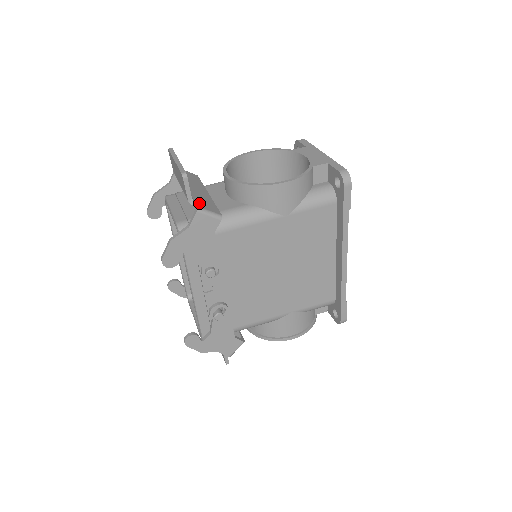
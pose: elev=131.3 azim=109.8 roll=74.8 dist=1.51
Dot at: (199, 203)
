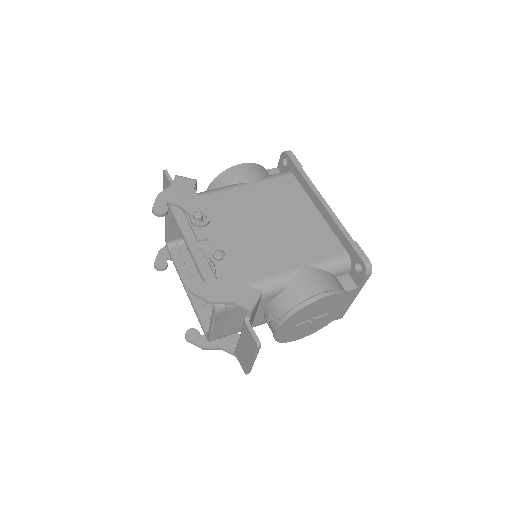
Dot at: occluded
